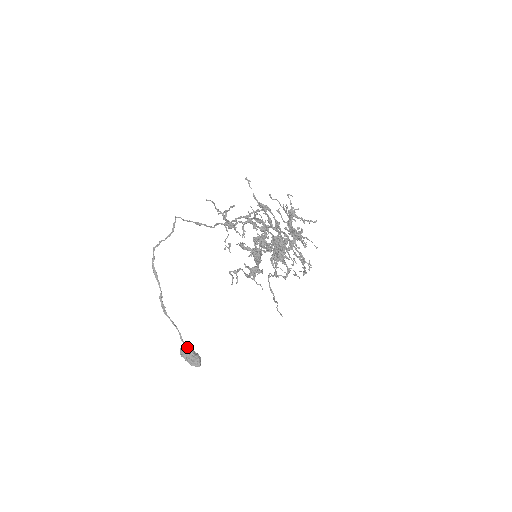
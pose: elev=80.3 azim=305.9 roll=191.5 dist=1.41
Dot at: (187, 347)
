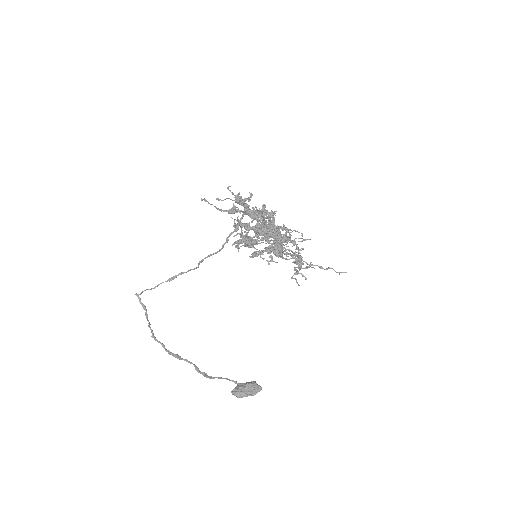
Dot at: (246, 384)
